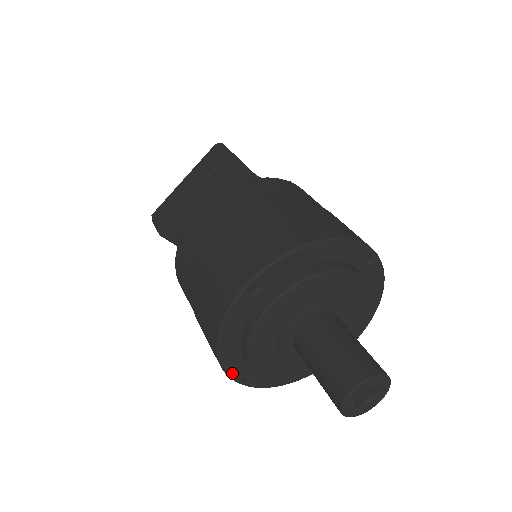
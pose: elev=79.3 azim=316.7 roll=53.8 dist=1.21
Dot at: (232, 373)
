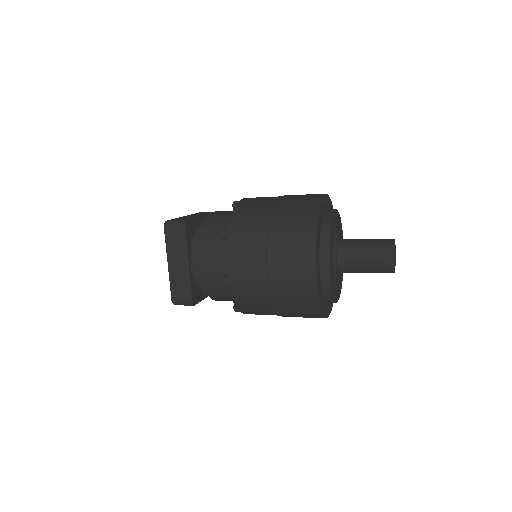
Dot at: (327, 315)
